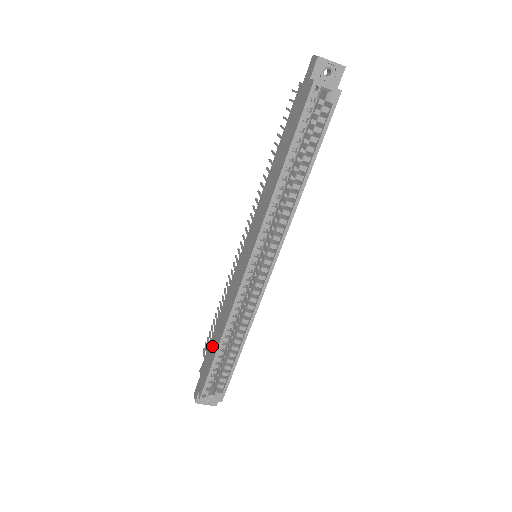
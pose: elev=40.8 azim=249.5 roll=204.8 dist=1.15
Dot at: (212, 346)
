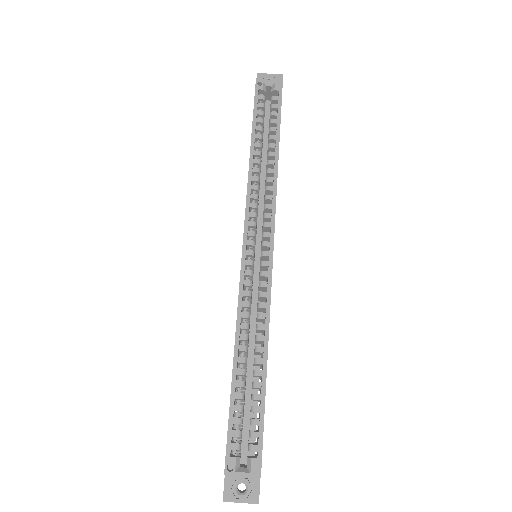
Dot at: occluded
